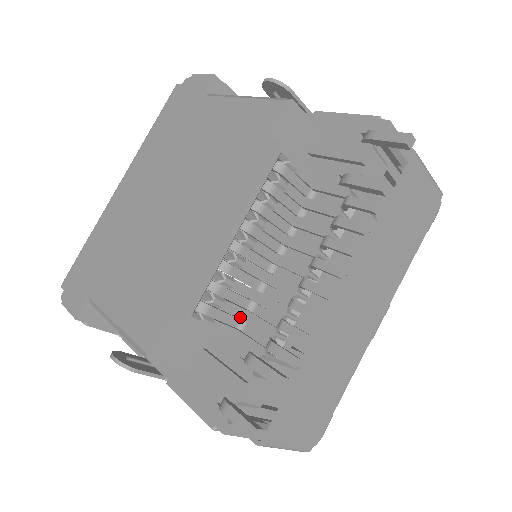
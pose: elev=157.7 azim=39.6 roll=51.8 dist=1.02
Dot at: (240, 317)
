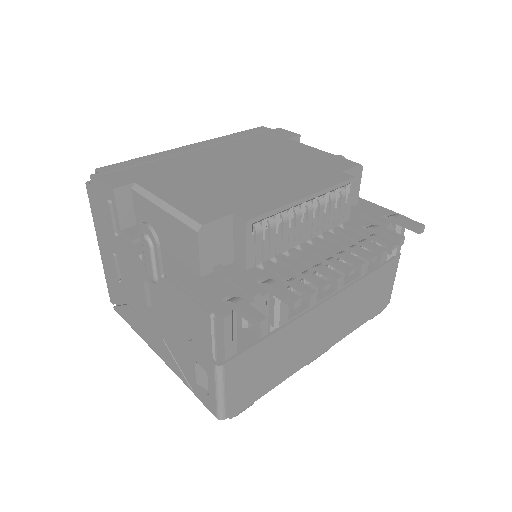
Dot at: (263, 261)
